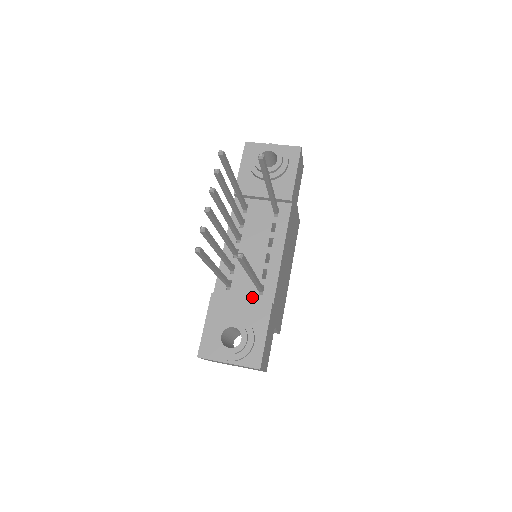
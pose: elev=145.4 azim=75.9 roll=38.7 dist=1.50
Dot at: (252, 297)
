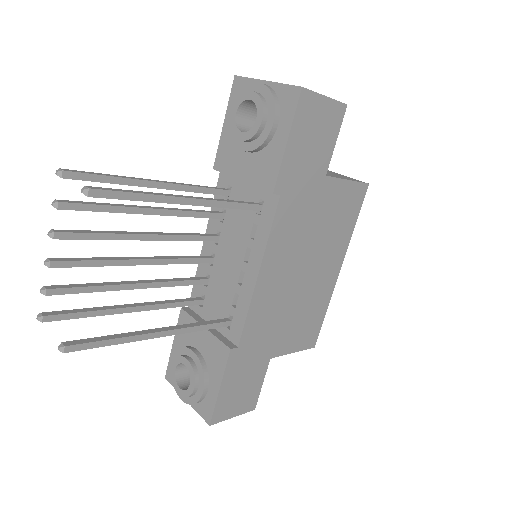
Dot at: occluded
